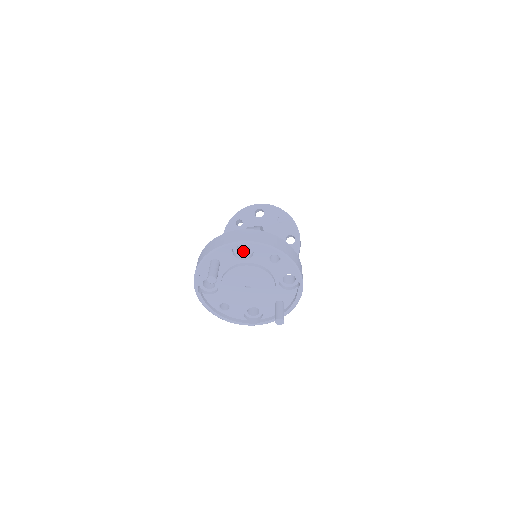
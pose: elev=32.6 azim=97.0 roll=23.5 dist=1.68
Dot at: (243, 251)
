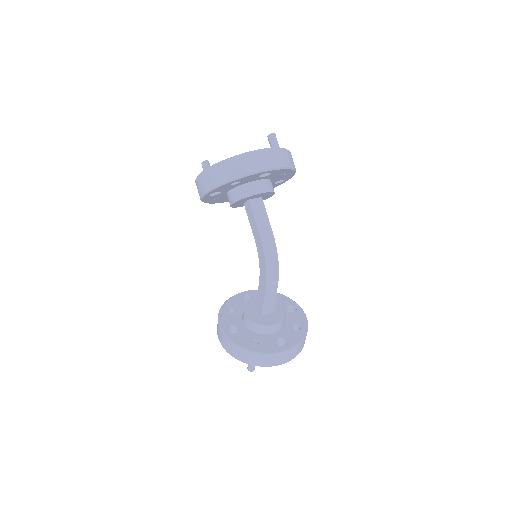
Dot at: occluded
